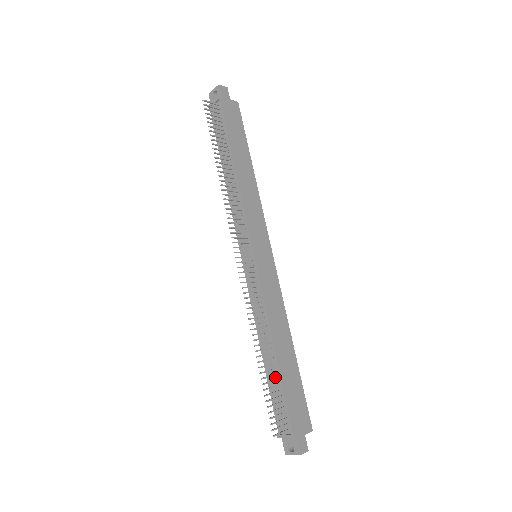
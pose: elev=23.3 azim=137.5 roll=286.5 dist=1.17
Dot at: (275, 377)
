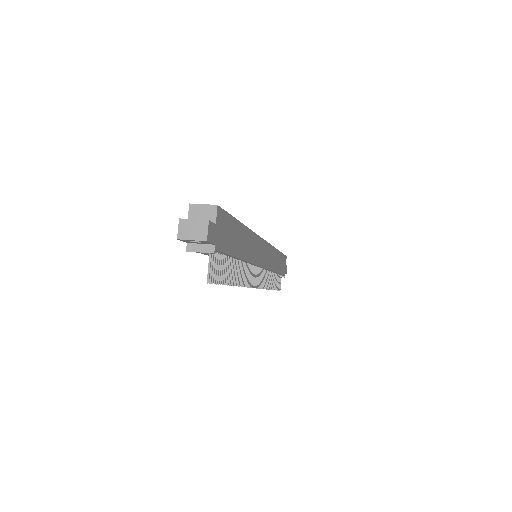
Dot at: occluded
